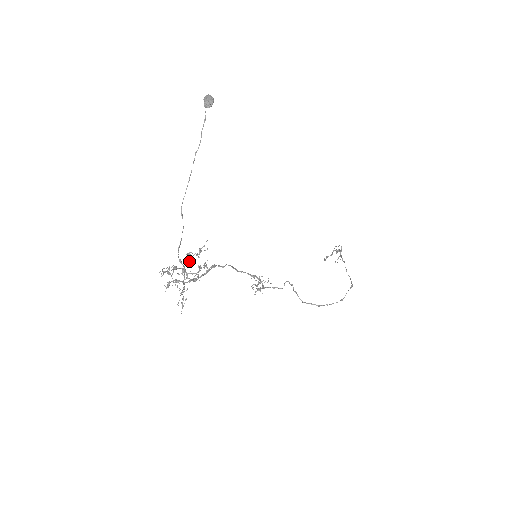
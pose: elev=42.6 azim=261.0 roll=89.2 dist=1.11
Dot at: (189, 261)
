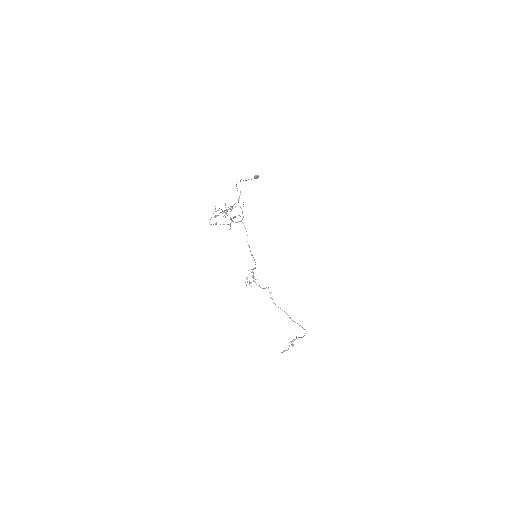
Dot at: (231, 210)
